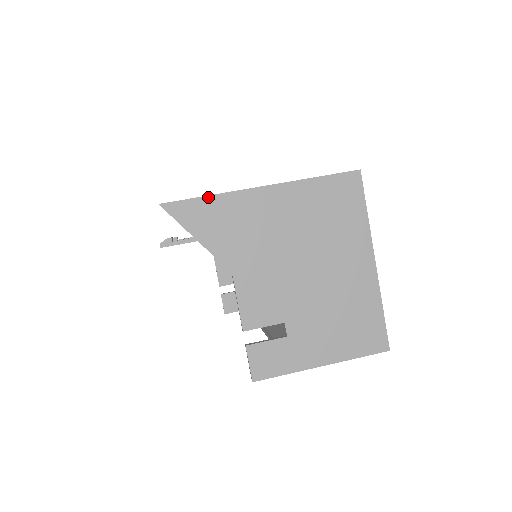
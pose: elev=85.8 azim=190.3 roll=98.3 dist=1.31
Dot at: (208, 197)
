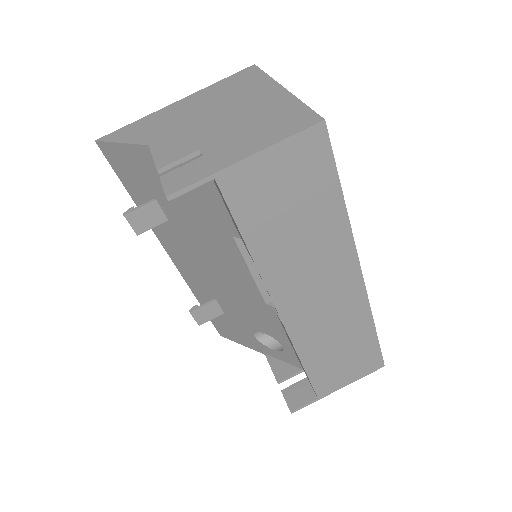
Dot at: (132, 123)
